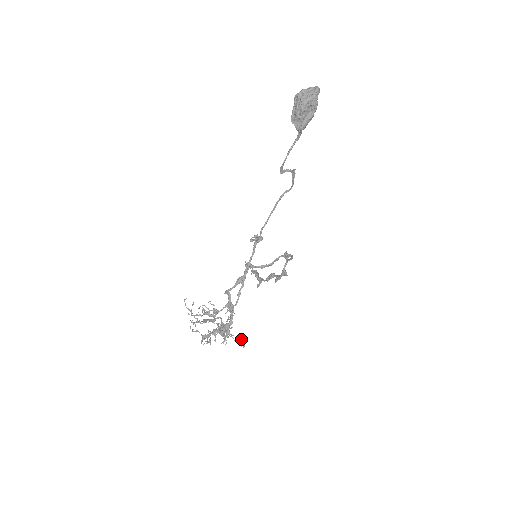
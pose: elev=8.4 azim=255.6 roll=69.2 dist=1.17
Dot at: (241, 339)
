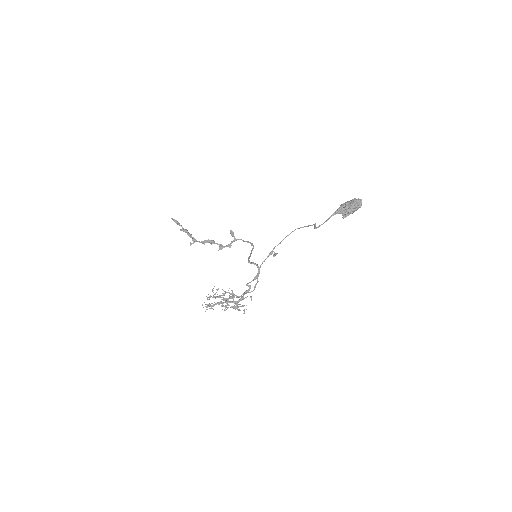
Dot at: (244, 309)
